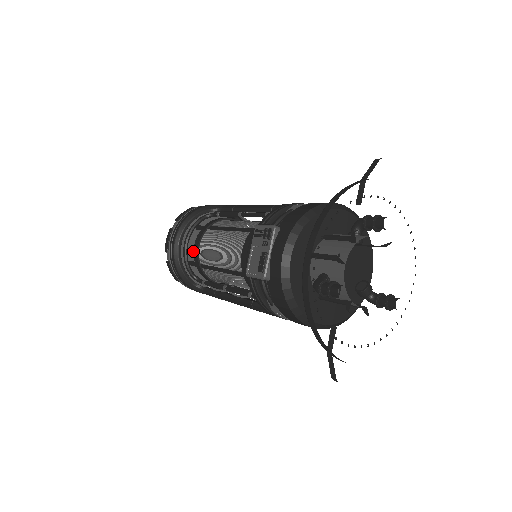
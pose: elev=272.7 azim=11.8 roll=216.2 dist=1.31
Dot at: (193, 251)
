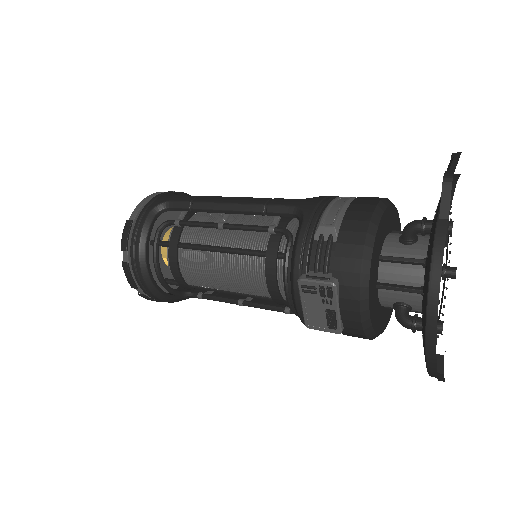
Dot at: occluded
